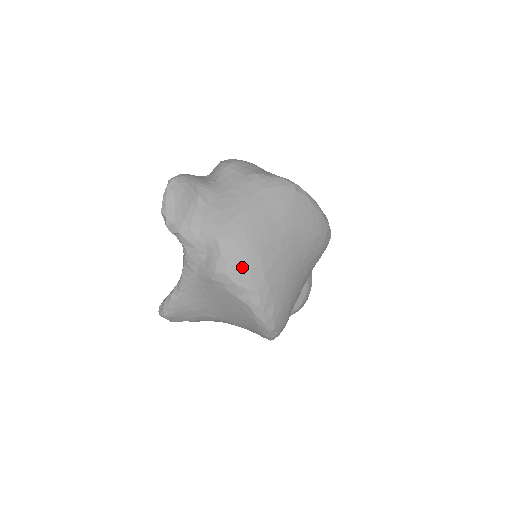
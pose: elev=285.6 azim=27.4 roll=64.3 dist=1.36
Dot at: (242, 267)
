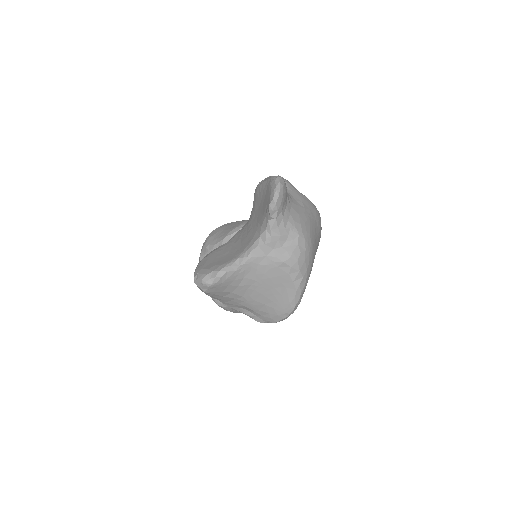
Dot at: (306, 259)
